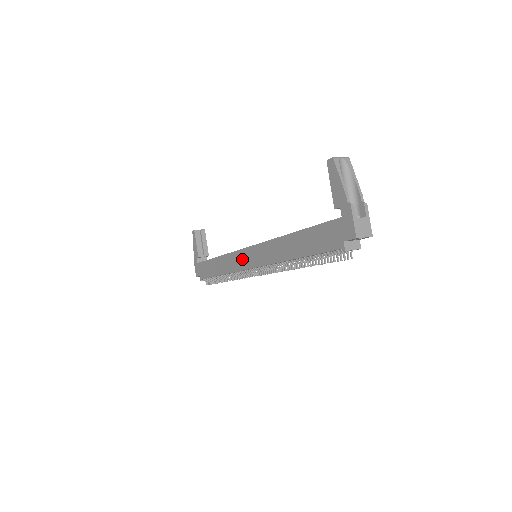
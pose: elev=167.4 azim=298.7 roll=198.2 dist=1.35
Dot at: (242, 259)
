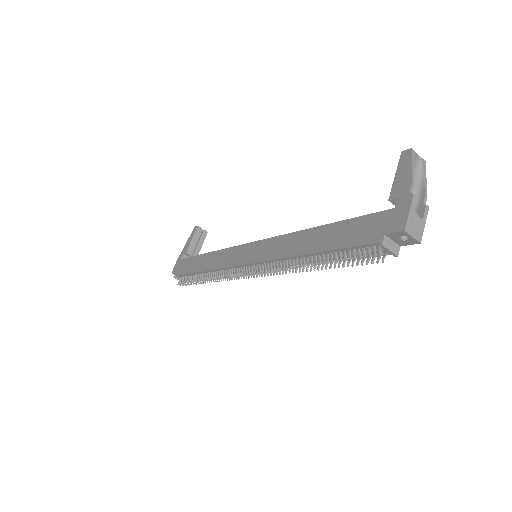
Dot at: (239, 254)
